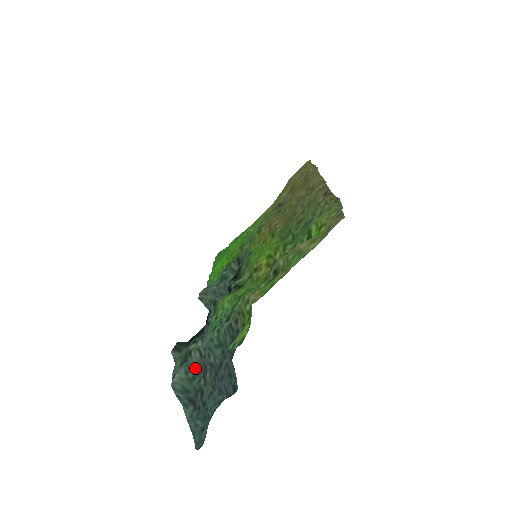
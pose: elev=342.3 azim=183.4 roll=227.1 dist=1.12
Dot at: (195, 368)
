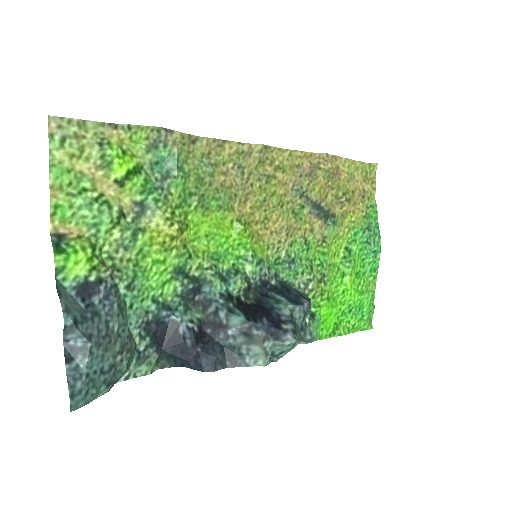
Dot at: (131, 356)
